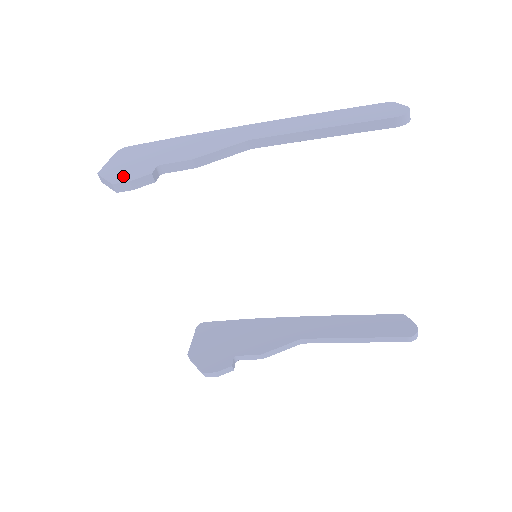
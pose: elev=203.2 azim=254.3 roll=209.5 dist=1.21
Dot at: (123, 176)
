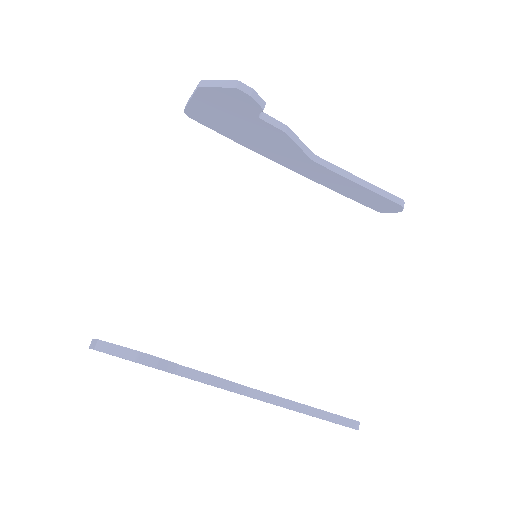
Dot at: occluded
